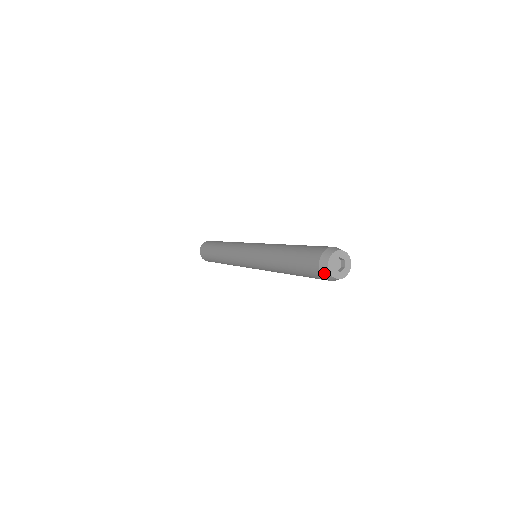
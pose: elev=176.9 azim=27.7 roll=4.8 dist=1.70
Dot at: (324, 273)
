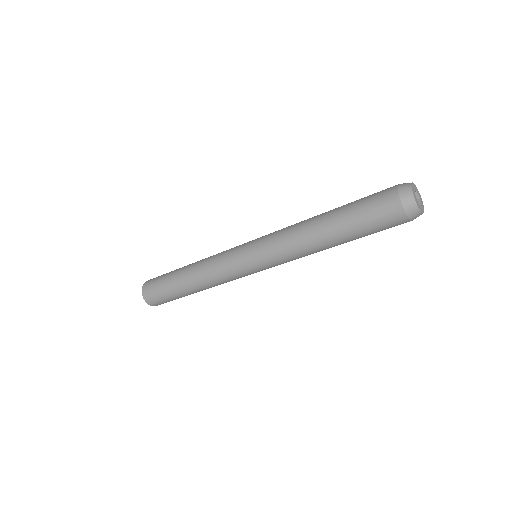
Dot at: (412, 215)
